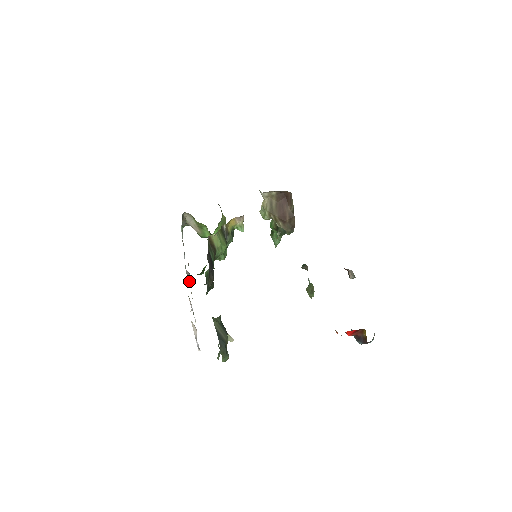
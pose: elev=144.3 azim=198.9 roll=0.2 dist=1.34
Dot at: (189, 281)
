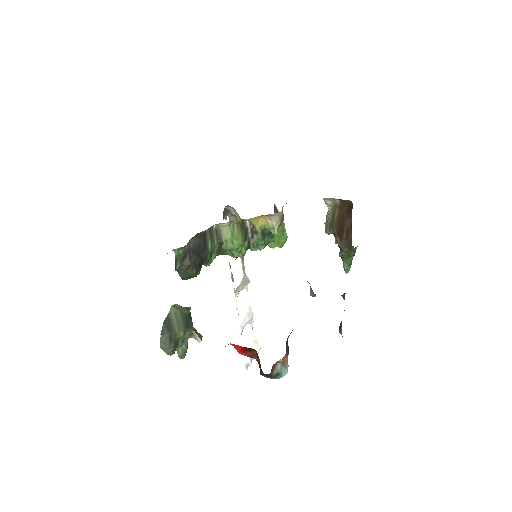
Dot at: (241, 286)
